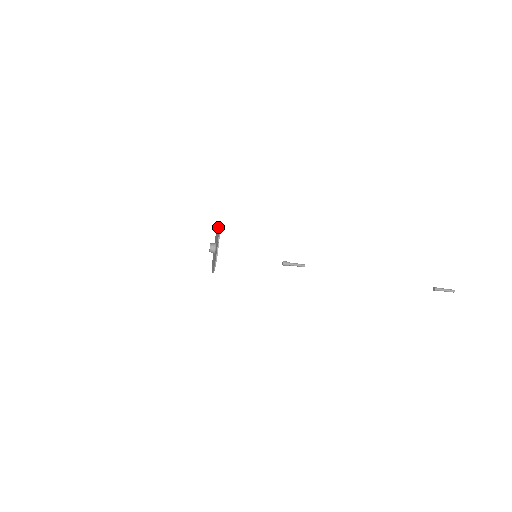
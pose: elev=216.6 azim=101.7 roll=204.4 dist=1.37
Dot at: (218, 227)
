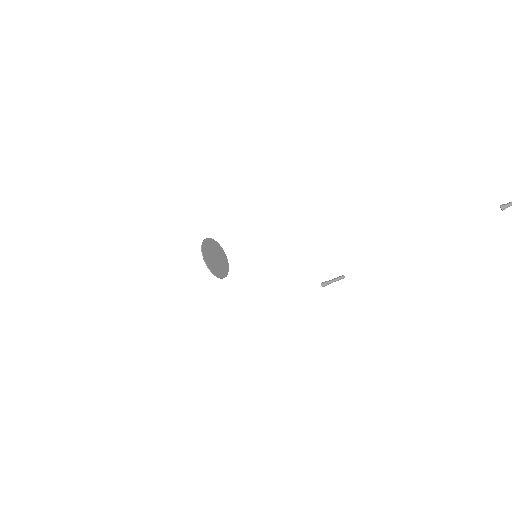
Dot at: (215, 243)
